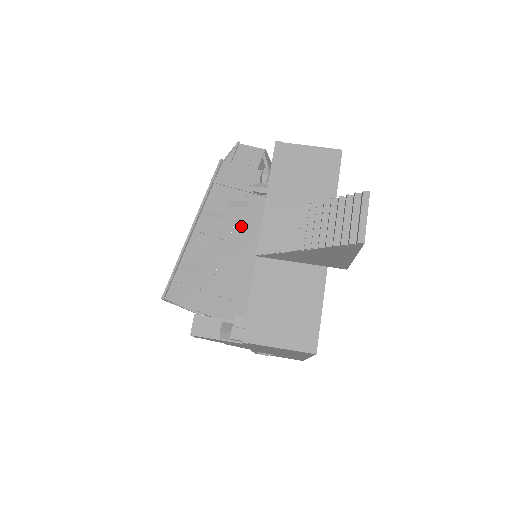
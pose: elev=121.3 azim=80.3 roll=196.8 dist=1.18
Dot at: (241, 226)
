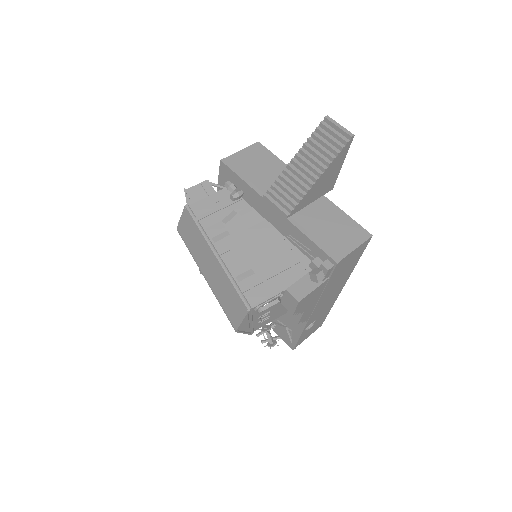
Dot at: (246, 226)
